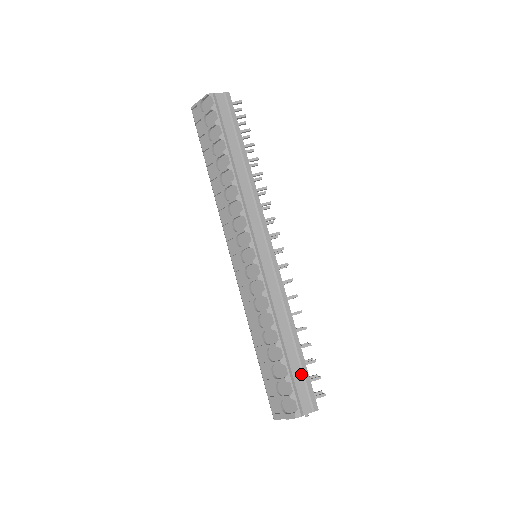
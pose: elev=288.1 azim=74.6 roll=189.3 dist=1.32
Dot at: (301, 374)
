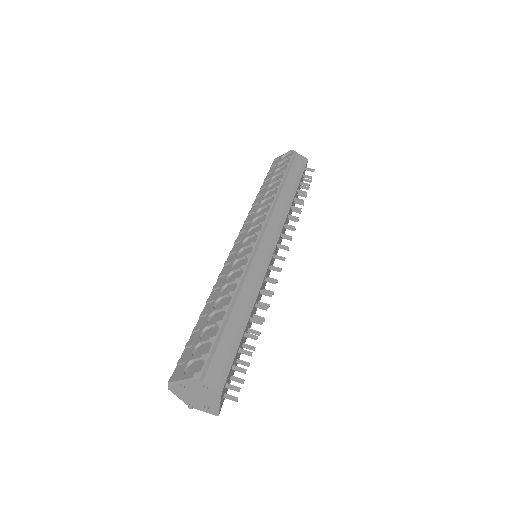
Dot at: (229, 347)
